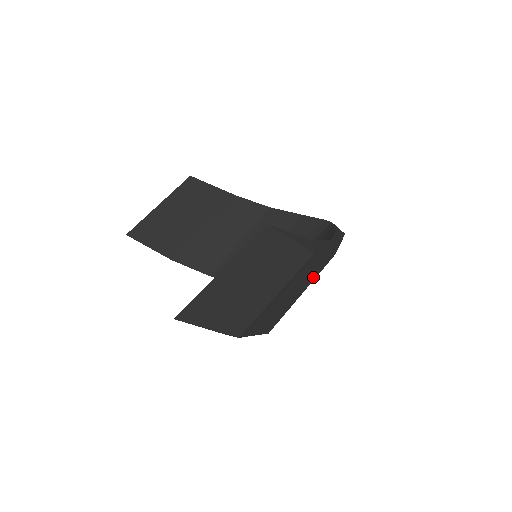
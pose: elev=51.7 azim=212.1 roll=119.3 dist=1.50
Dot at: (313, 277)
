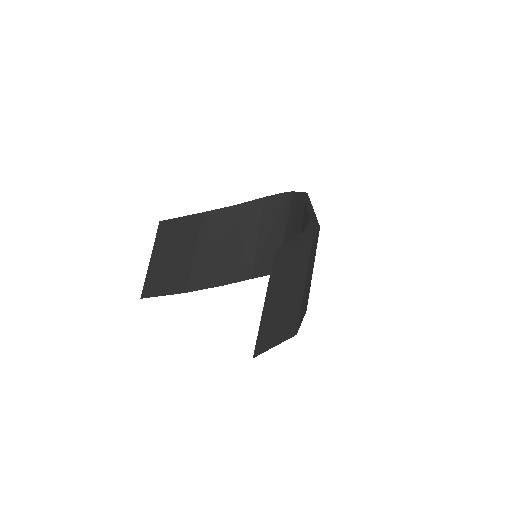
Dot at: (315, 253)
